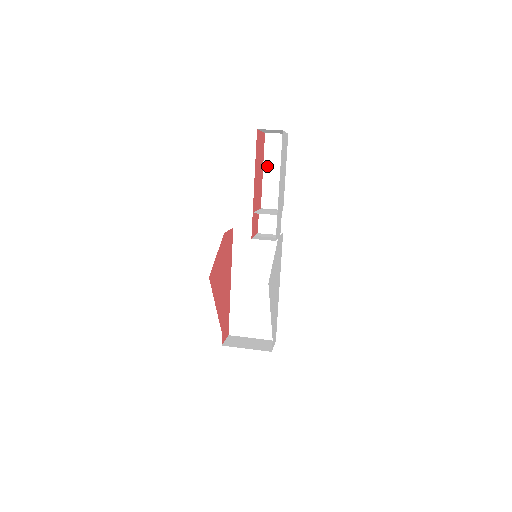
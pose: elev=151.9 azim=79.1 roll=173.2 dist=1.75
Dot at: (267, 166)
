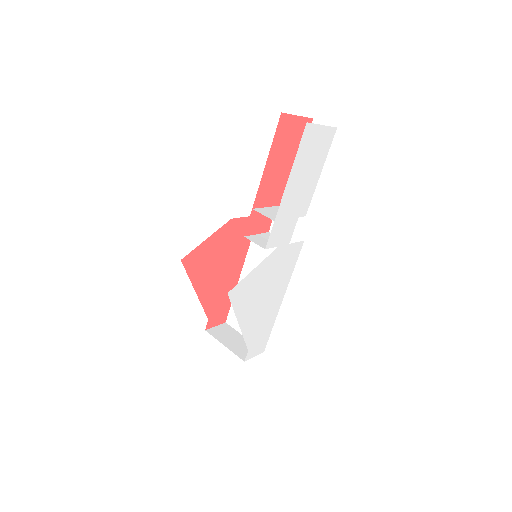
Dot at: occluded
